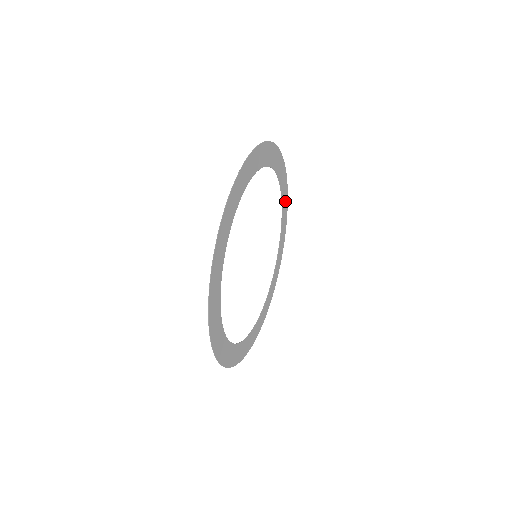
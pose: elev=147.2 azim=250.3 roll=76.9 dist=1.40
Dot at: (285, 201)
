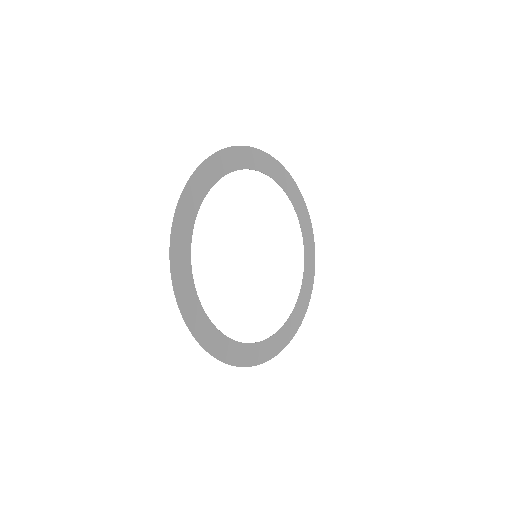
Dot at: (299, 315)
